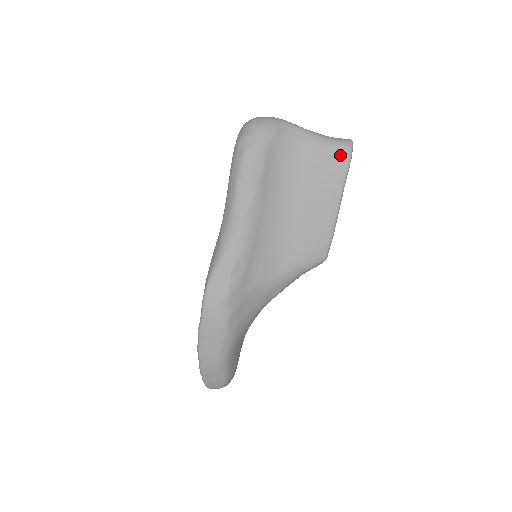
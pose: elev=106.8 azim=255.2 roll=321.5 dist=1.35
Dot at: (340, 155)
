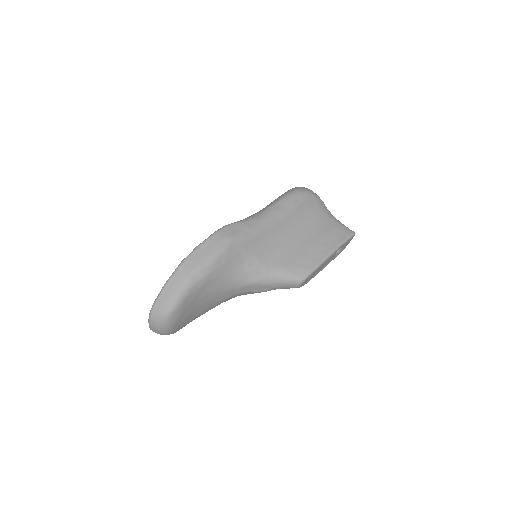
Dot at: (346, 232)
